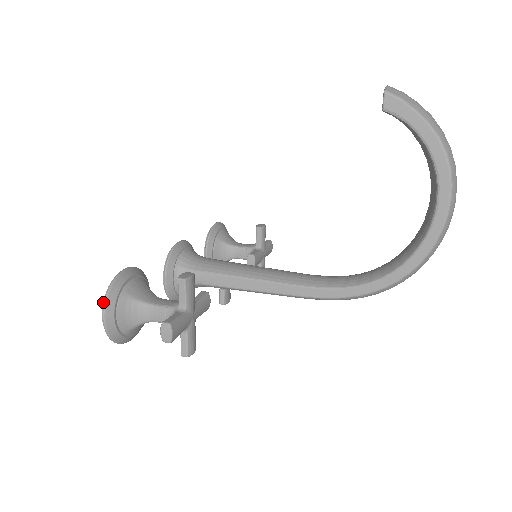
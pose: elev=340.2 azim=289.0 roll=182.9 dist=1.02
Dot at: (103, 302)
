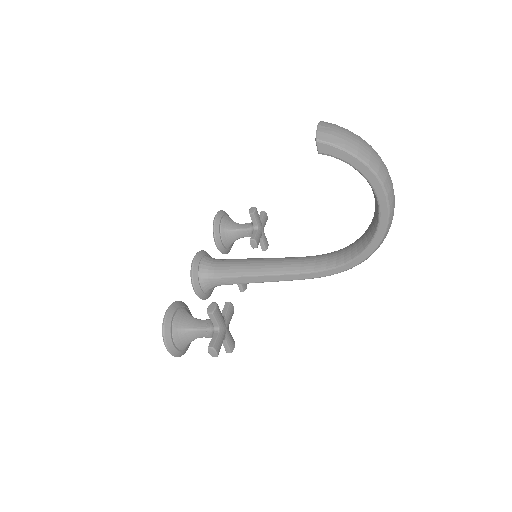
Dot at: (163, 340)
